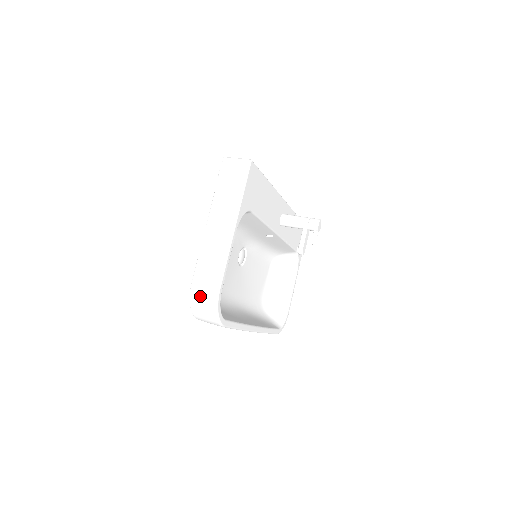
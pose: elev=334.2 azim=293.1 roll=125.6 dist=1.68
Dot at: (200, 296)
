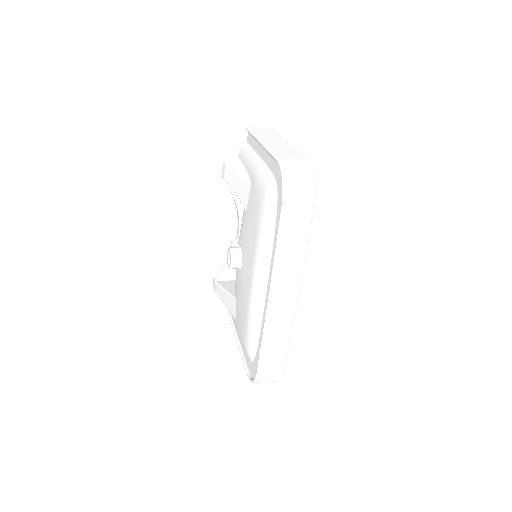
Dot at: (292, 164)
